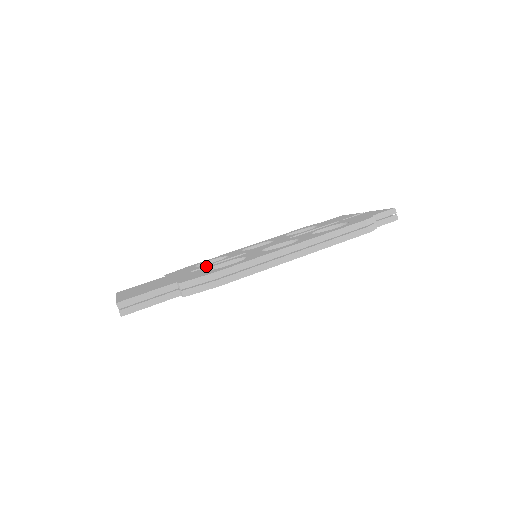
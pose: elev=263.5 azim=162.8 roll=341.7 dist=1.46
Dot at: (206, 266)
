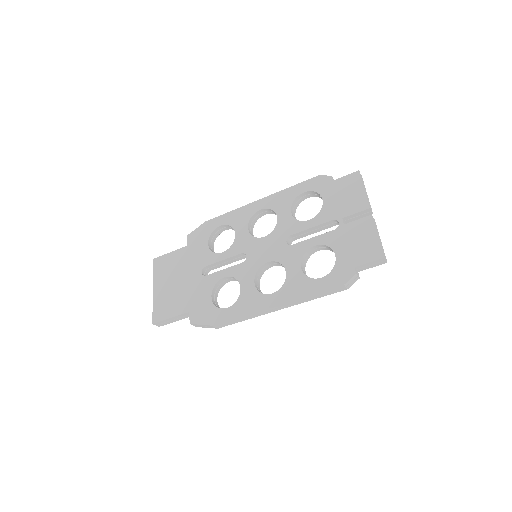
Dot at: (215, 263)
